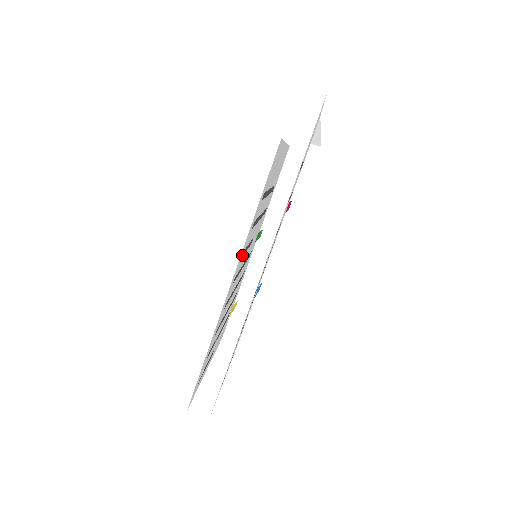
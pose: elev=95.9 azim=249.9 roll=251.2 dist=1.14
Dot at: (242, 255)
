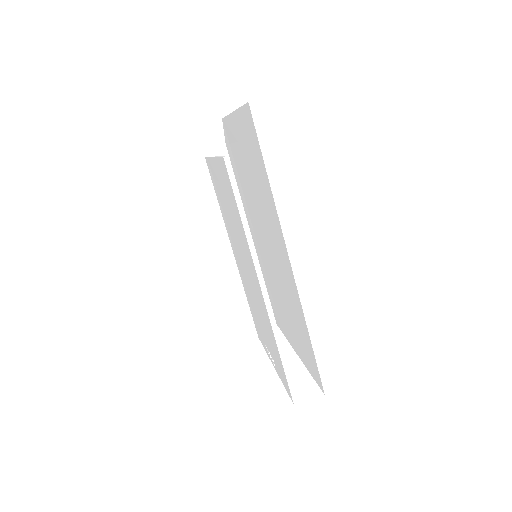
Dot at: occluded
